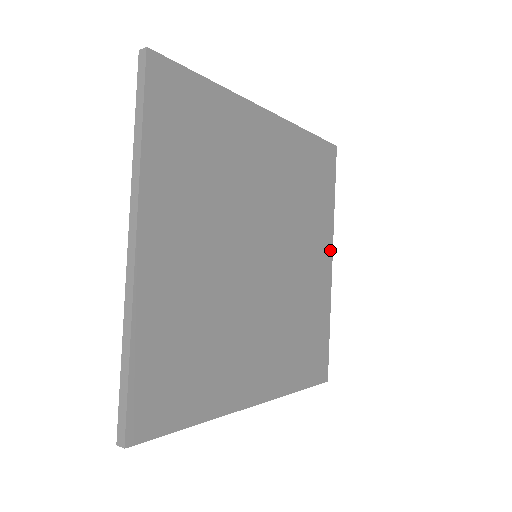
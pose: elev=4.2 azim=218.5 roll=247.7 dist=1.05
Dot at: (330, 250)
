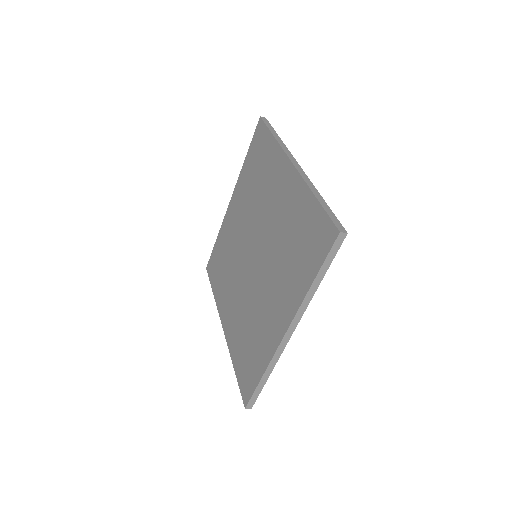
Dot at: occluded
